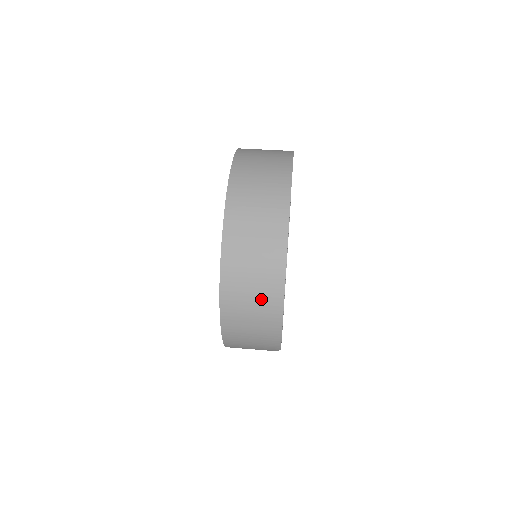
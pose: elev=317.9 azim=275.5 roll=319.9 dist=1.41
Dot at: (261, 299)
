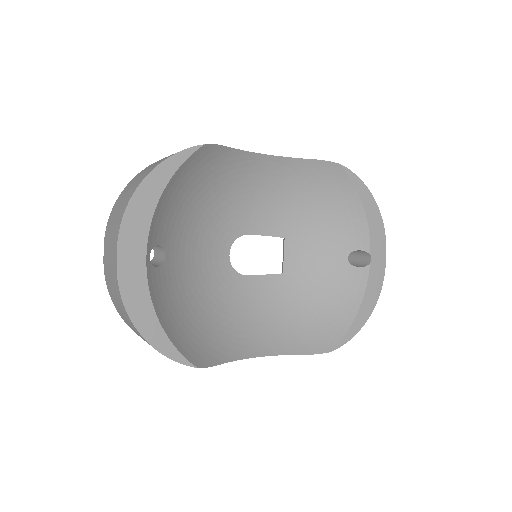
Dot at: (127, 318)
